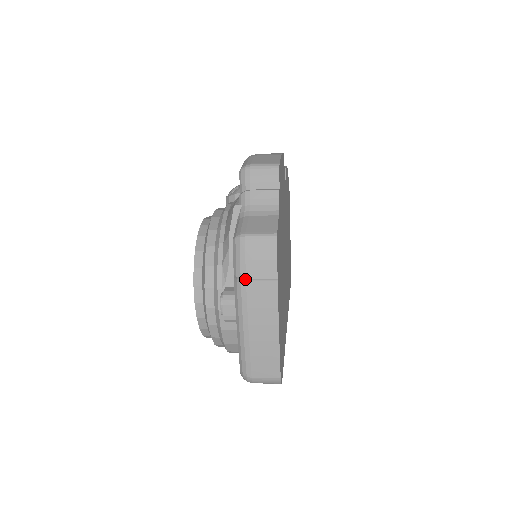
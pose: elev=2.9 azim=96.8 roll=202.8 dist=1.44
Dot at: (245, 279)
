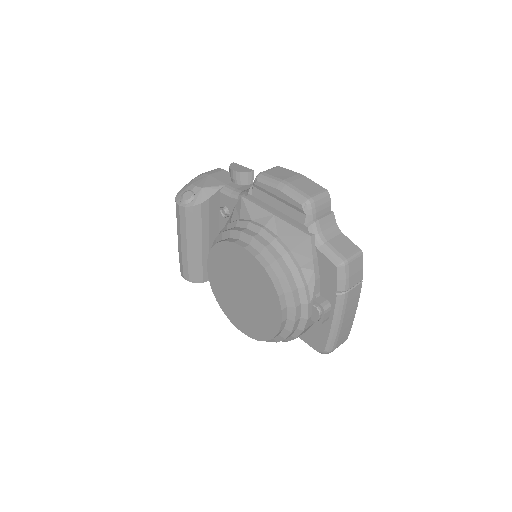
Dot at: (347, 290)
